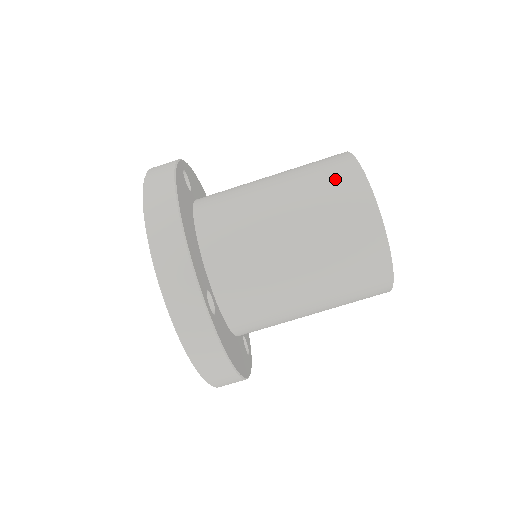
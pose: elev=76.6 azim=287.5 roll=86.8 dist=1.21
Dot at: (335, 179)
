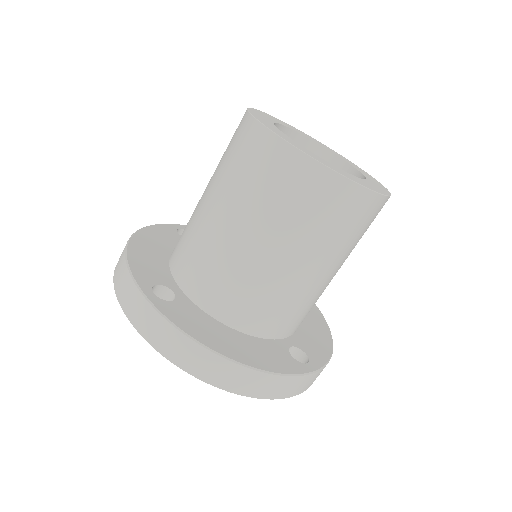
Dot at: (303, 193)
